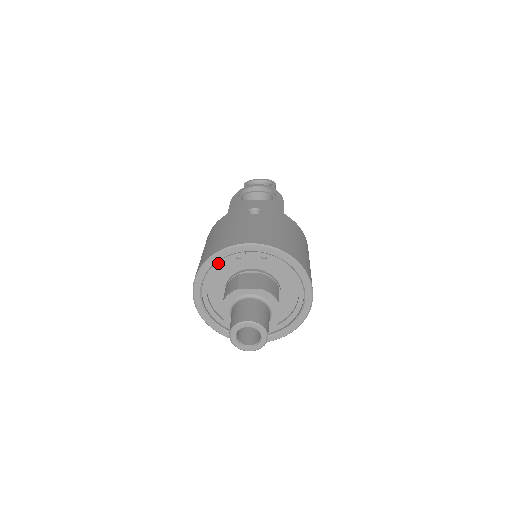
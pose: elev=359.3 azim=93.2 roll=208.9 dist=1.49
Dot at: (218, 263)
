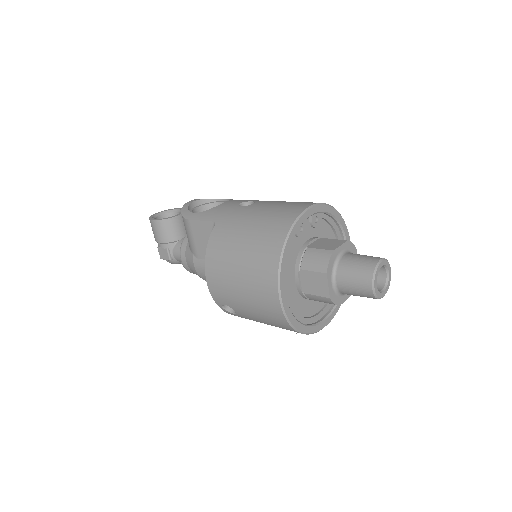
Dot at: occluded
